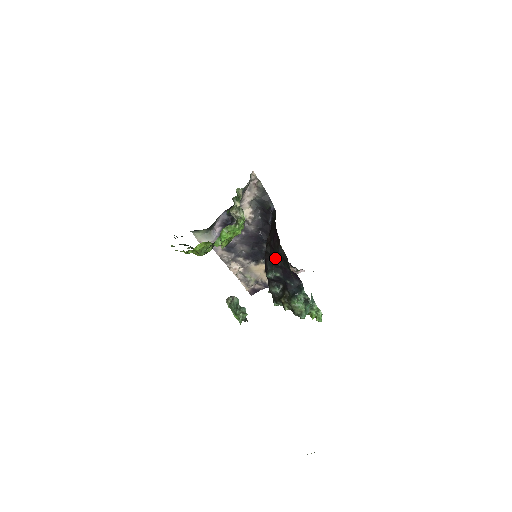
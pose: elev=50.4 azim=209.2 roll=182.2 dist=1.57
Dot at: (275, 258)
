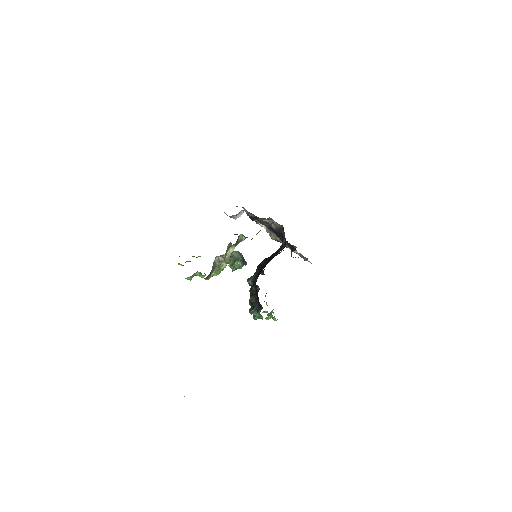
Dot at: occluded
